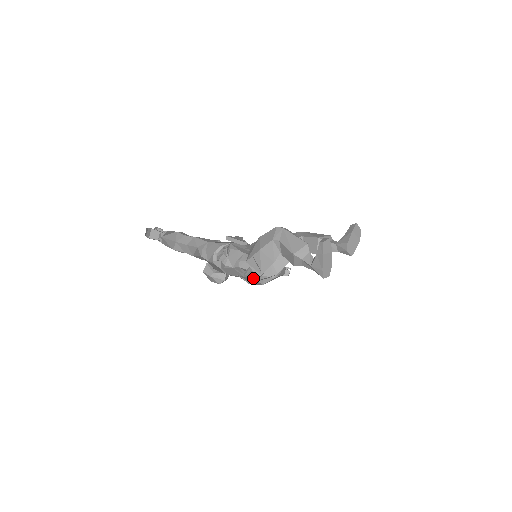
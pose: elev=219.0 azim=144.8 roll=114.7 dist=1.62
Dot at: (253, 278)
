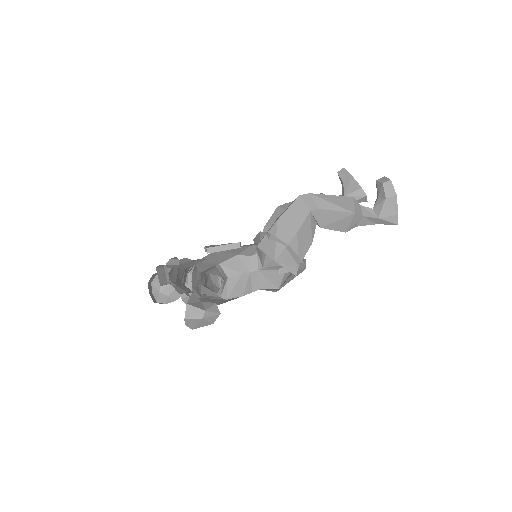
Dot at: (255, 289)
